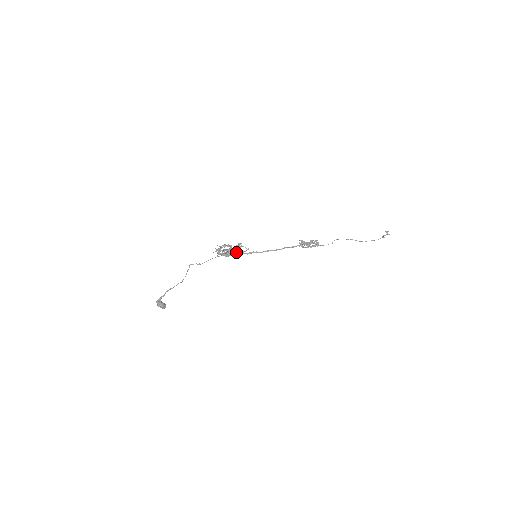
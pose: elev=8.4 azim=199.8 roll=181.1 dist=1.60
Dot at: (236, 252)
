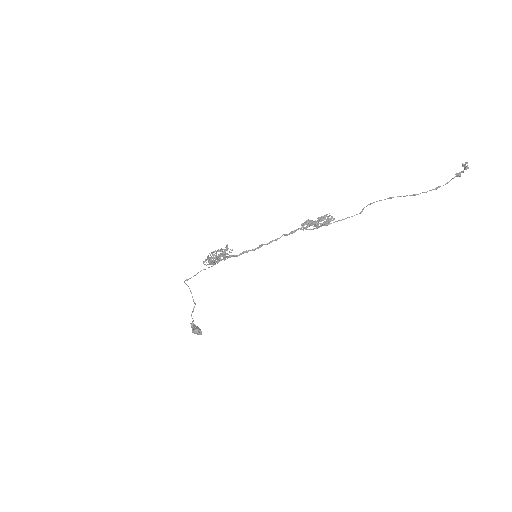
Dot at: (227, 257)
